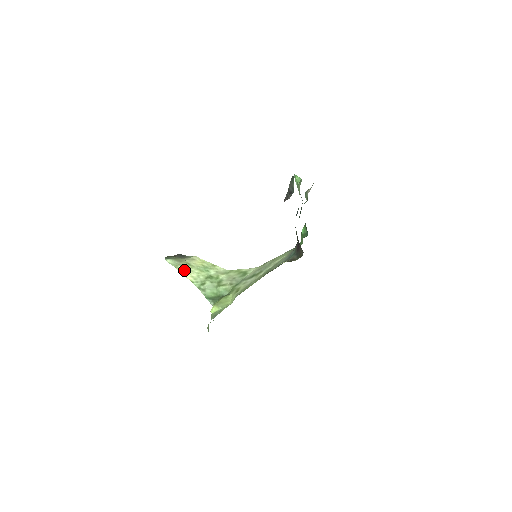
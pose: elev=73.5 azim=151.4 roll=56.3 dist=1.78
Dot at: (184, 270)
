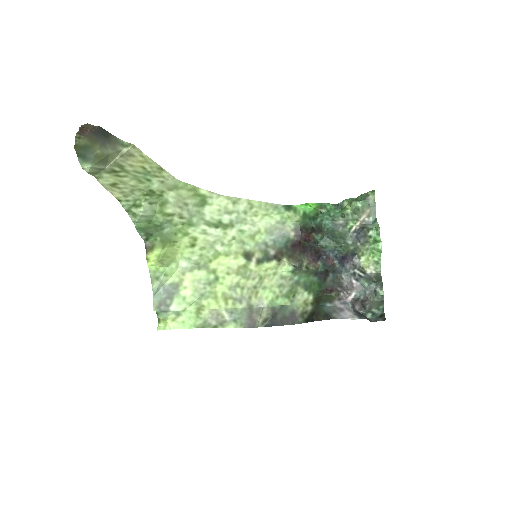
Dot at: (112, 183)
